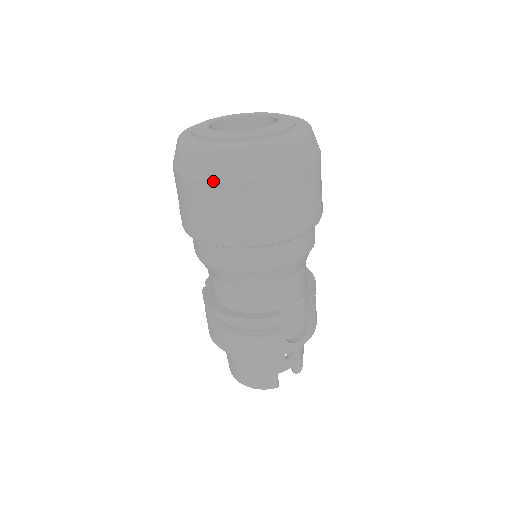
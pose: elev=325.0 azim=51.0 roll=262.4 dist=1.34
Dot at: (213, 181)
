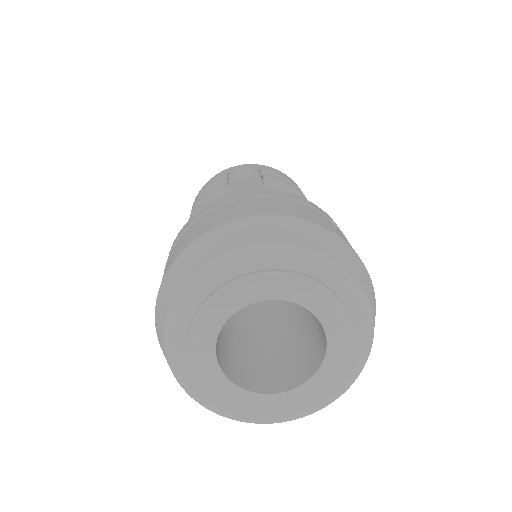
Dot at: occluded
